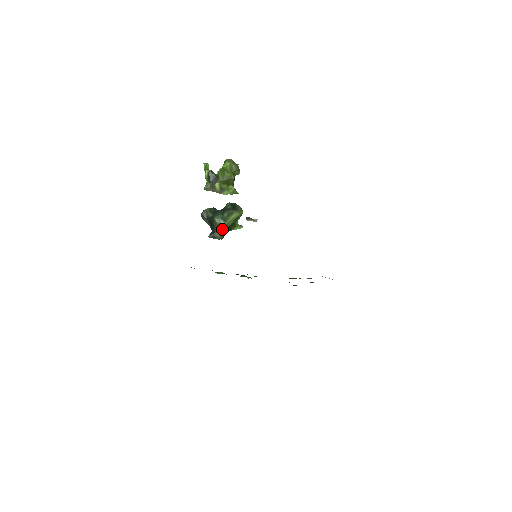
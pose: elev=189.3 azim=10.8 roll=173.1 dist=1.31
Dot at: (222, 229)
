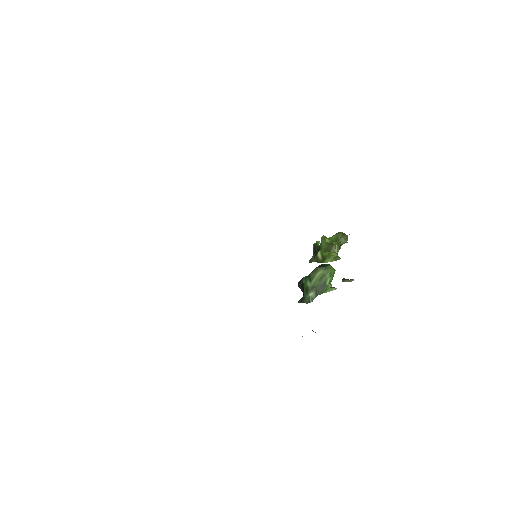
Dot at: (308, 290)
